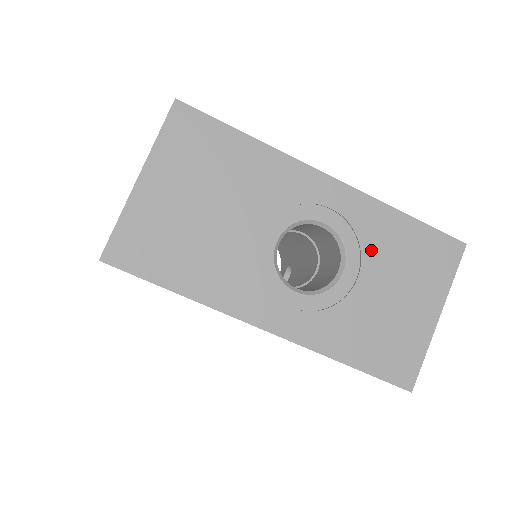
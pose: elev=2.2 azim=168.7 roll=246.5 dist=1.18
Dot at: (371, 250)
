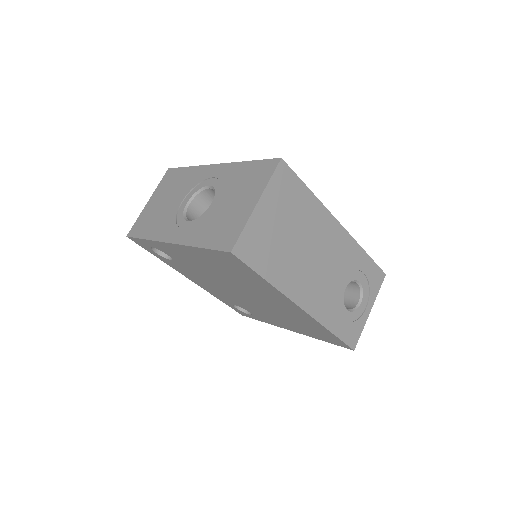
Dot at: (227, 186)
